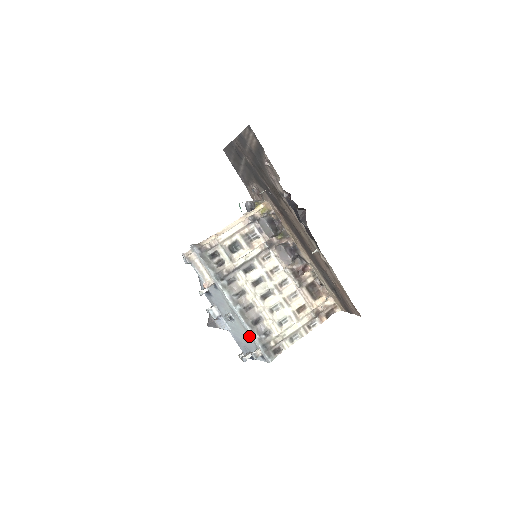
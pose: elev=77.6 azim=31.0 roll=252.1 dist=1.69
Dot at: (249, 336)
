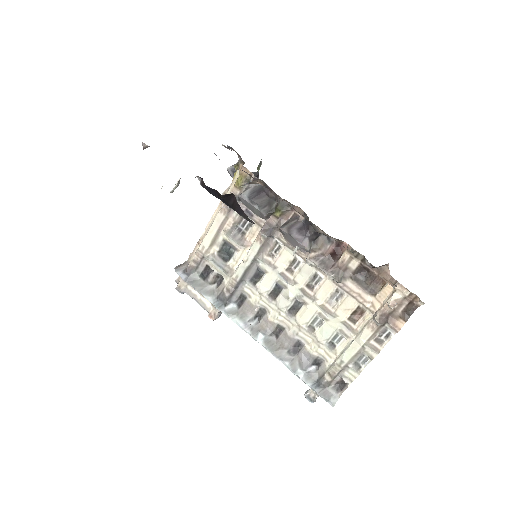
Dot at: occluded
